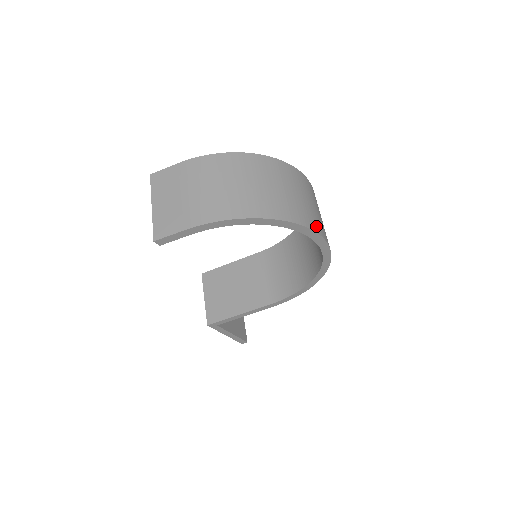
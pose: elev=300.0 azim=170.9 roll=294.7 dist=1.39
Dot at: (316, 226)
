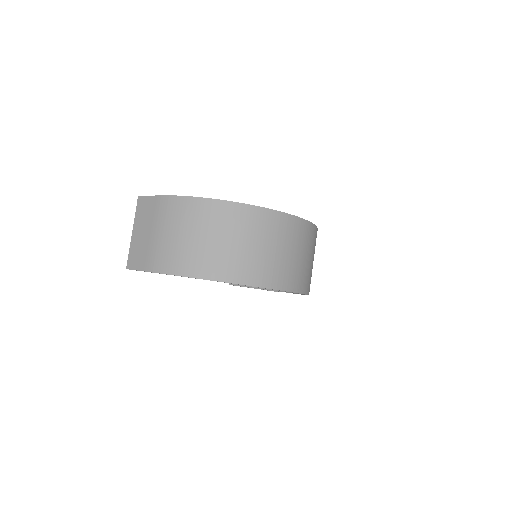
Dot at: (273, 280)
